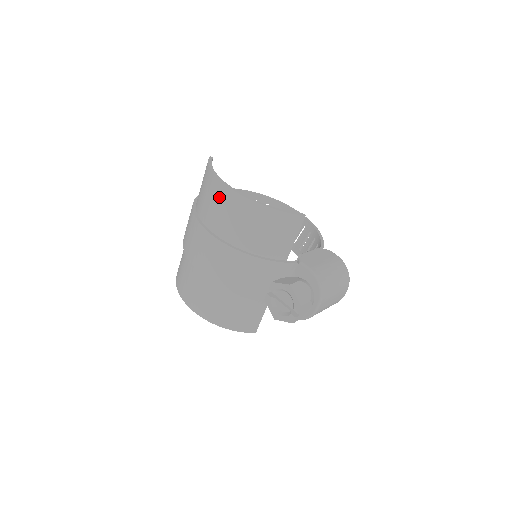
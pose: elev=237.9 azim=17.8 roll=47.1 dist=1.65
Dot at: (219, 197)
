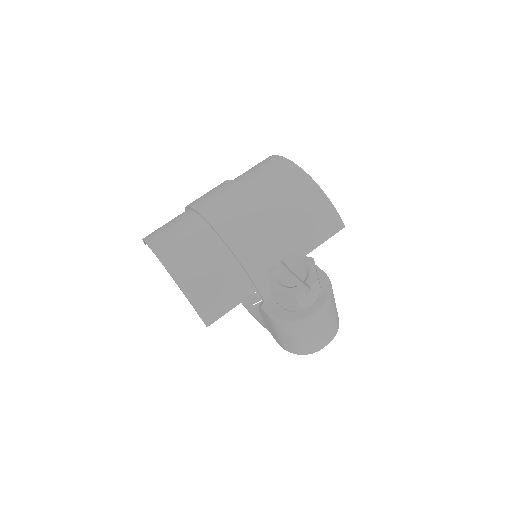
Dot at: (277, 167)
